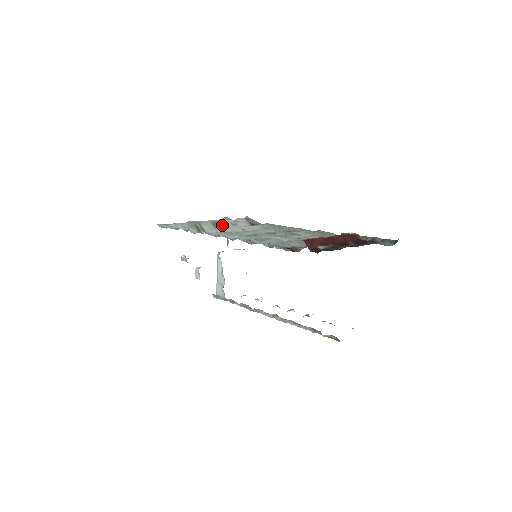
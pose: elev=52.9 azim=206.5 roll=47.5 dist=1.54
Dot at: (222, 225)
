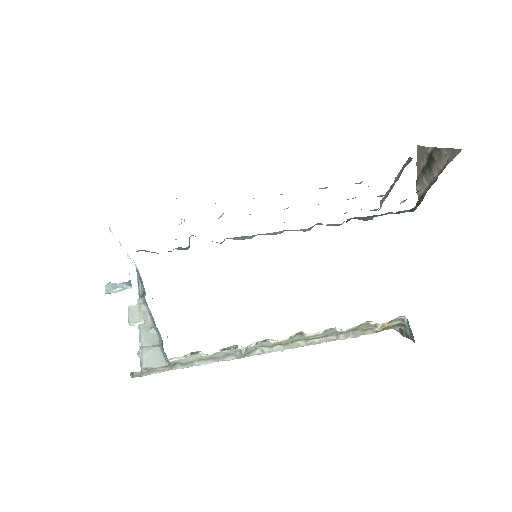
Dot at: occluded
